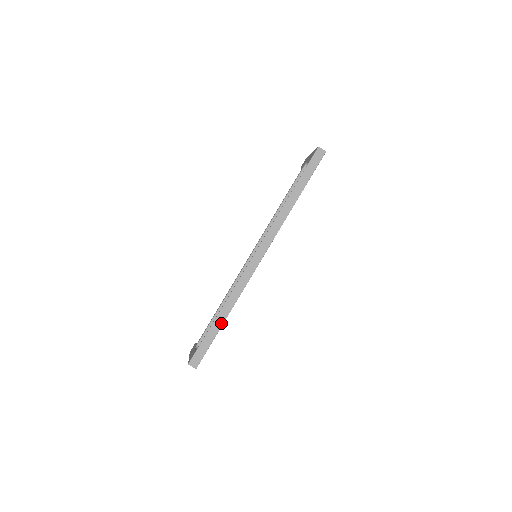
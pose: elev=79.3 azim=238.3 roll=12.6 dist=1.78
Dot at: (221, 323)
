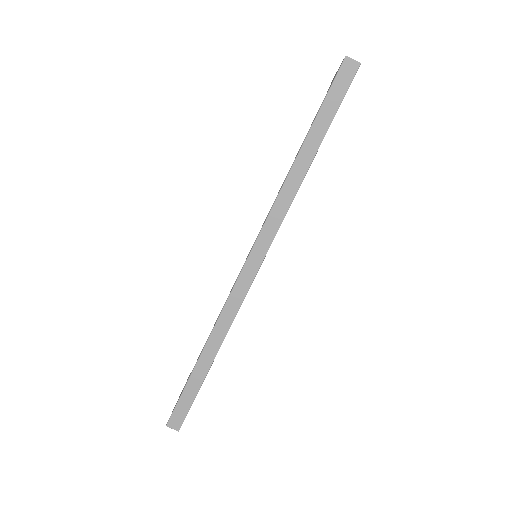
Dot at: (206, 368)
